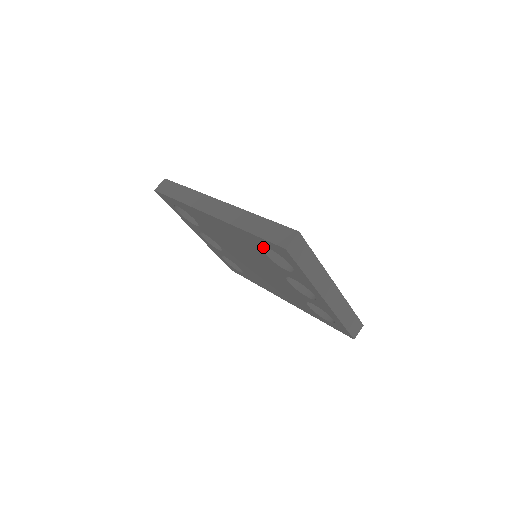
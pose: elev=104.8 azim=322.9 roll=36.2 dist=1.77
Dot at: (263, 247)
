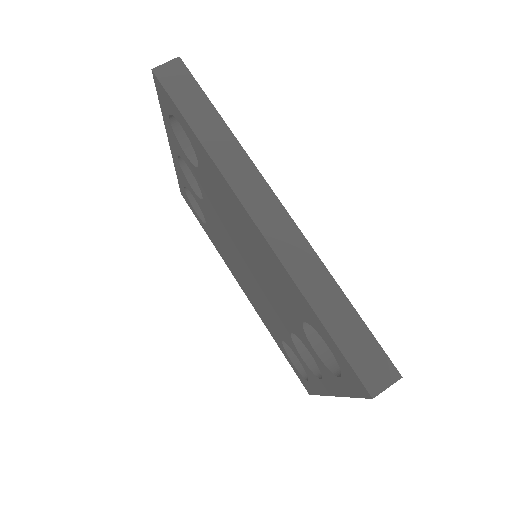
Dot at: occluded
